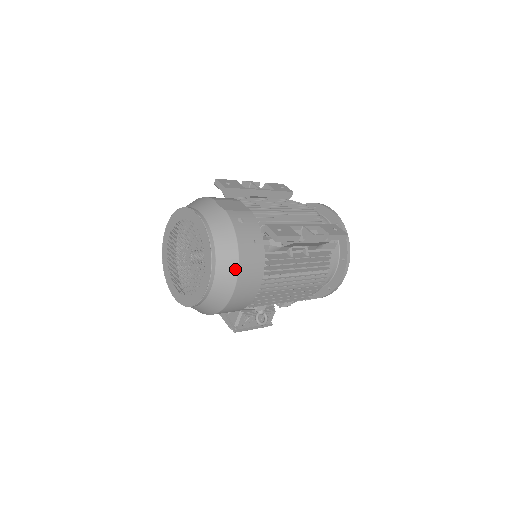
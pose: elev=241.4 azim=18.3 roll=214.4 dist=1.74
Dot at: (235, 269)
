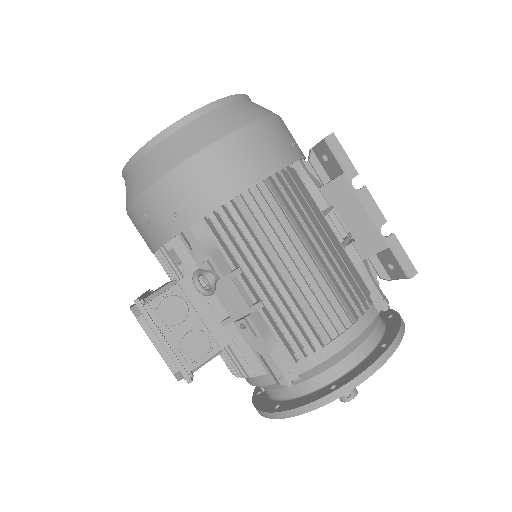
Dot at: (250, 119)
